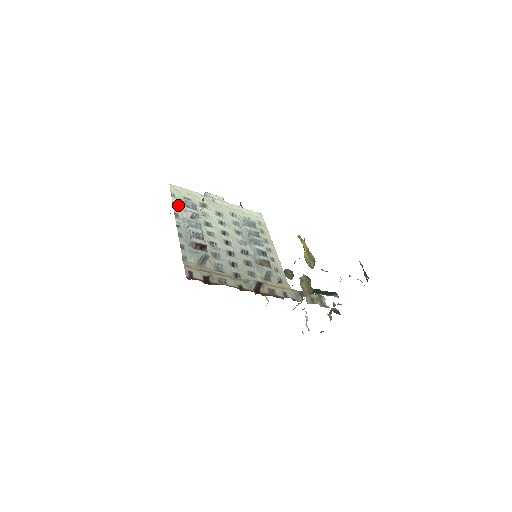
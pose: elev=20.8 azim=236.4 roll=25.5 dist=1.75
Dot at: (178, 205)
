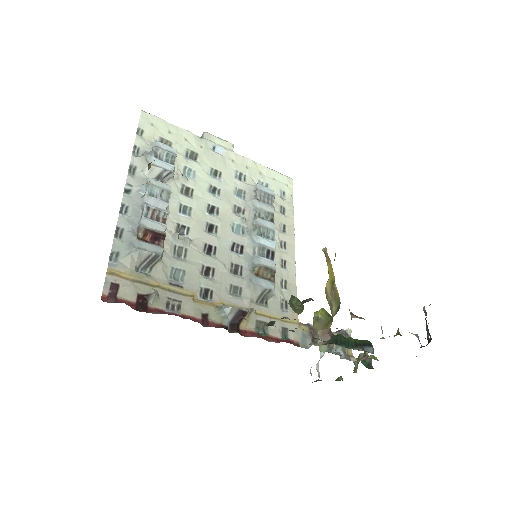
Dot at: (142, 151)
